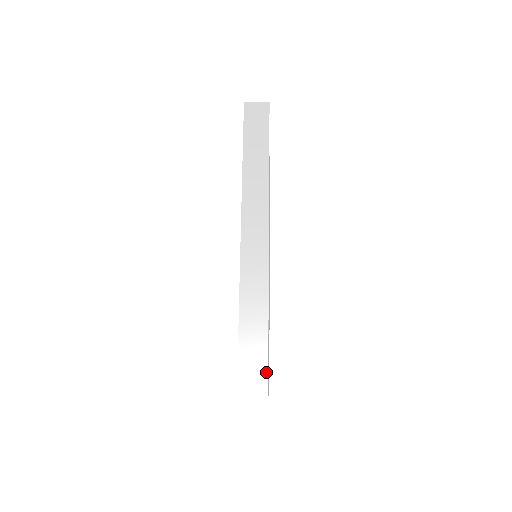
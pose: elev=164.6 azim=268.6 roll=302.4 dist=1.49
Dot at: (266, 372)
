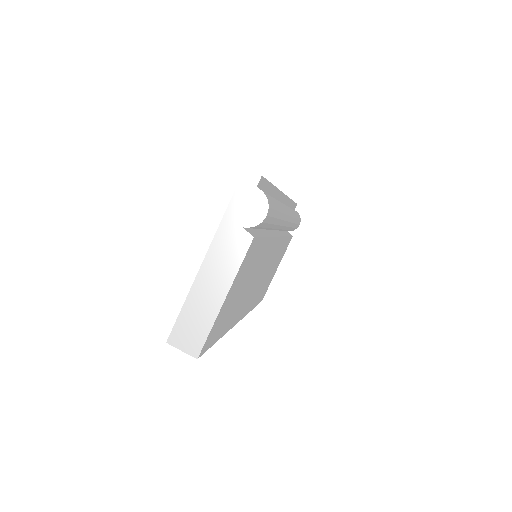
Dot at: occluded
